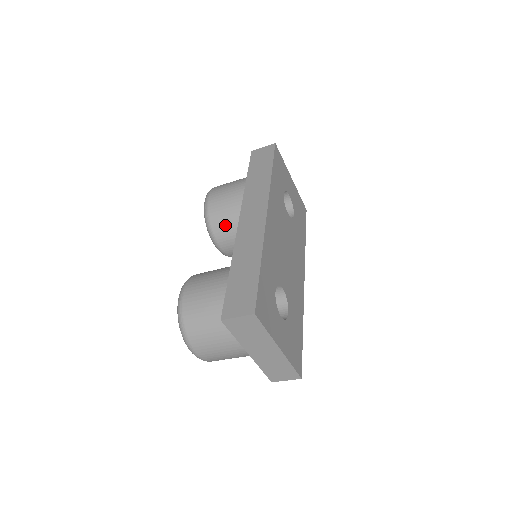
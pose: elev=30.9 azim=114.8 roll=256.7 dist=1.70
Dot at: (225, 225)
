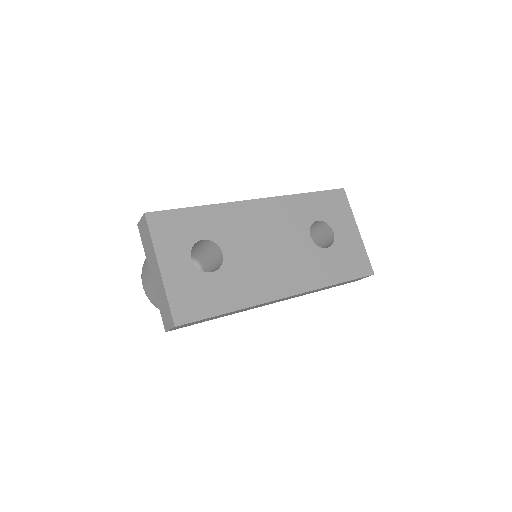
Dot at: occluded
